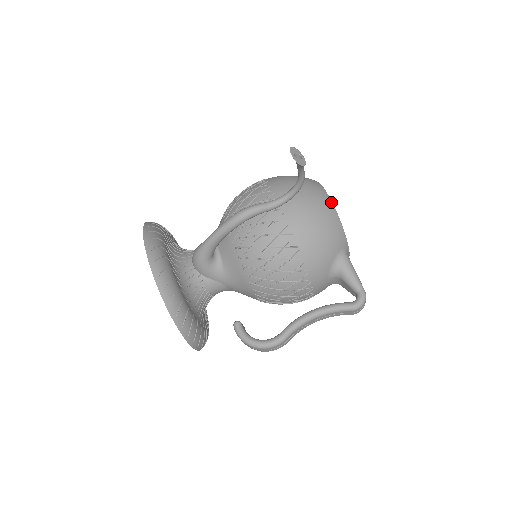
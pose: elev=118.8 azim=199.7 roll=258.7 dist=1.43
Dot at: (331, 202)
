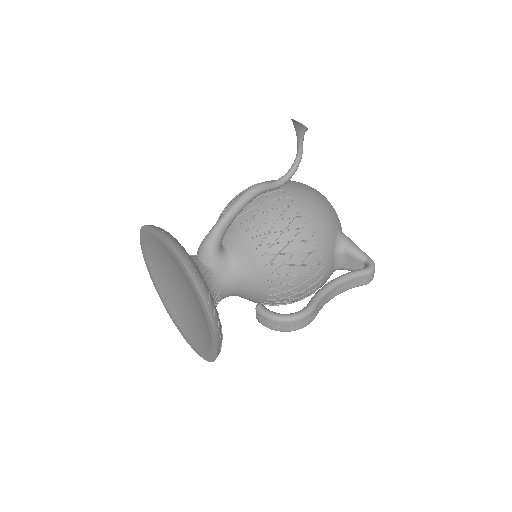
Dot at: (319, 192)
